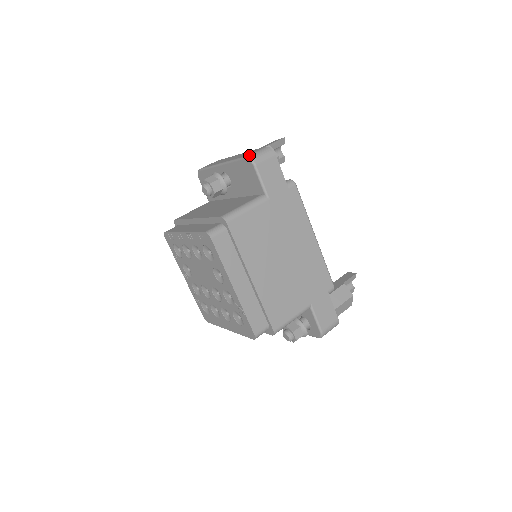
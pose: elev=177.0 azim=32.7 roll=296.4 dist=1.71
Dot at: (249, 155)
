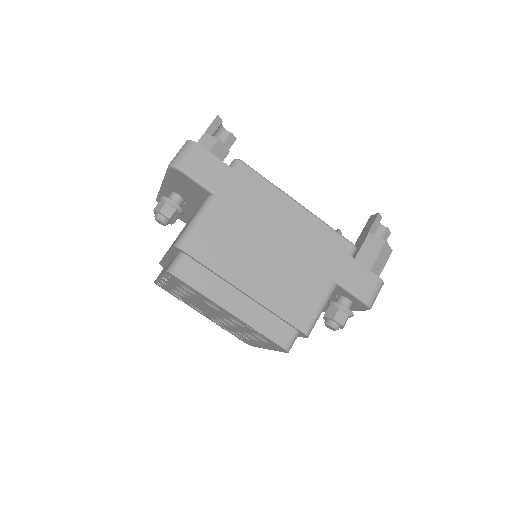
Dot at: (170, 162)
